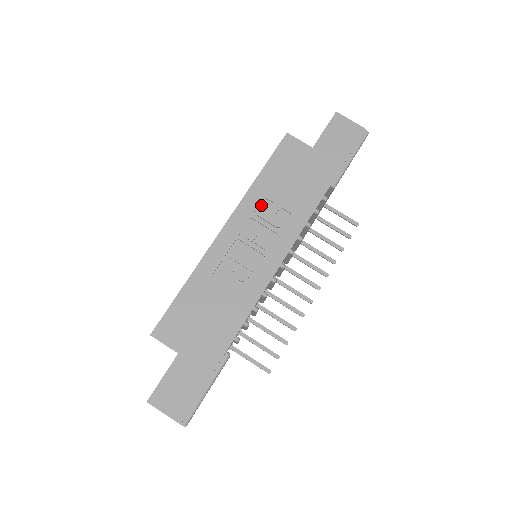
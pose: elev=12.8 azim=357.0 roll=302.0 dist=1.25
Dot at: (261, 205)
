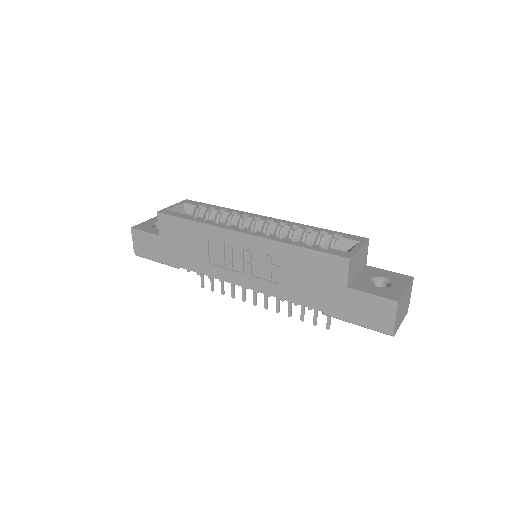
Dot at: (275, 256)
